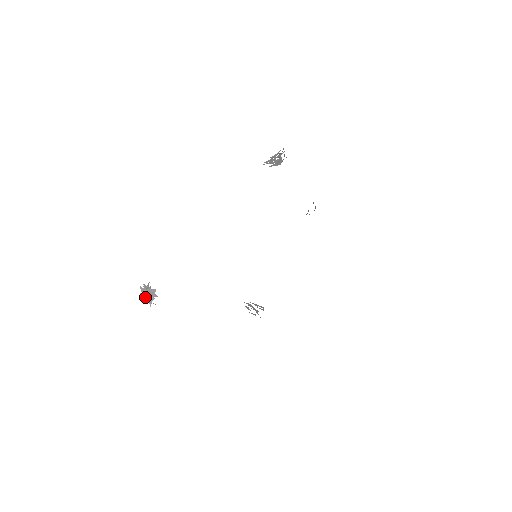
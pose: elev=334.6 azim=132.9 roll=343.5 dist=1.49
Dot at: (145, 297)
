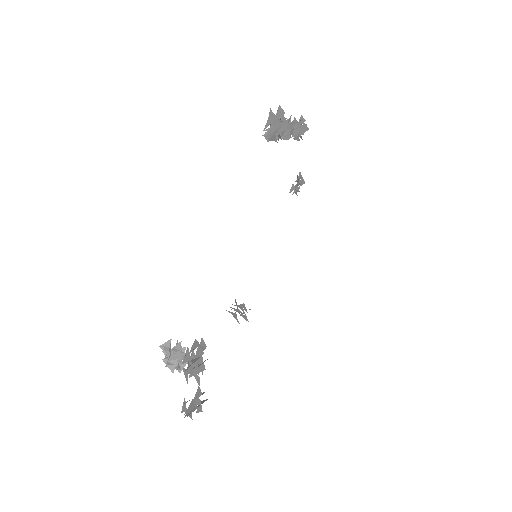
Dot at: occluded
